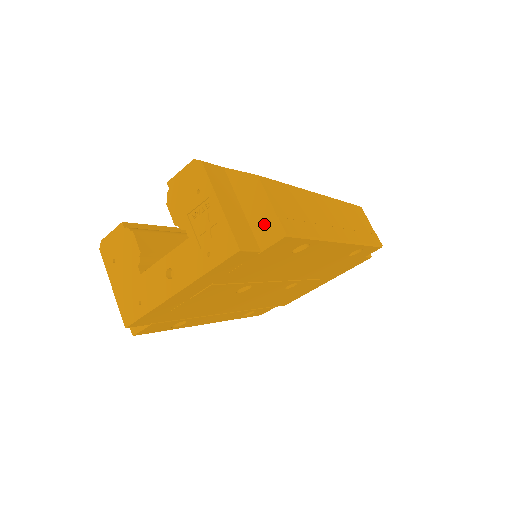
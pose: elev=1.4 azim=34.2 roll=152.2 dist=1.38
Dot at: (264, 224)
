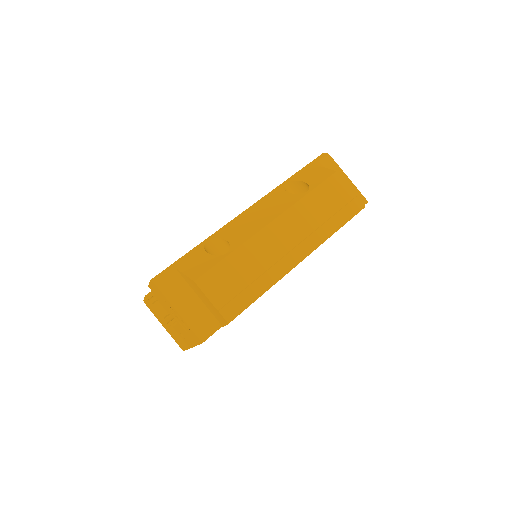
Dot at: (214, 312)
